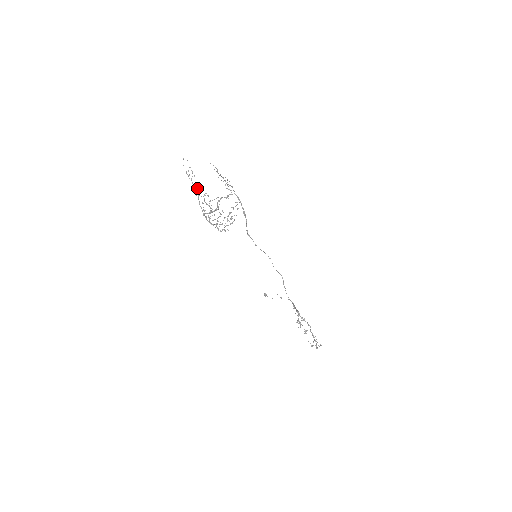
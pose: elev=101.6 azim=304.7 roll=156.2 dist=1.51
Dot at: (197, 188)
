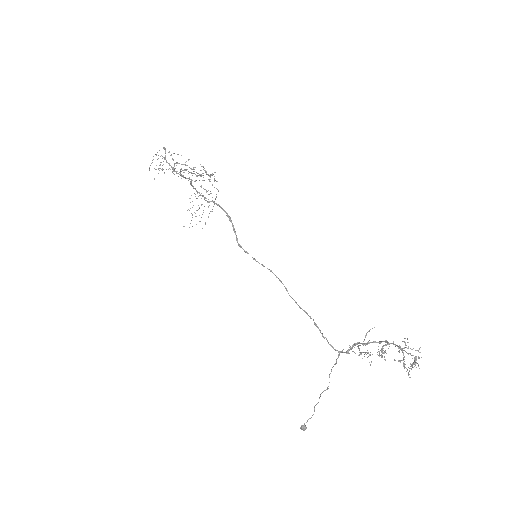
Dot at: (163, 147)
